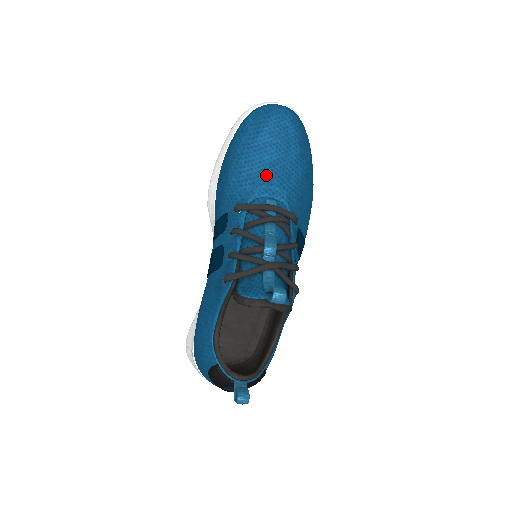
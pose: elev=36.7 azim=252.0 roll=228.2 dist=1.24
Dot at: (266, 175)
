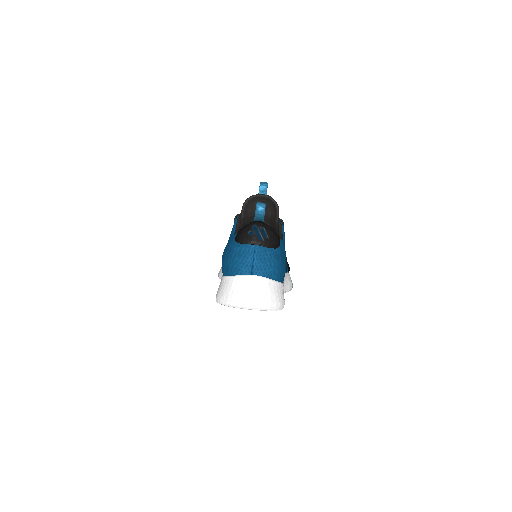
Dot at: occluded
